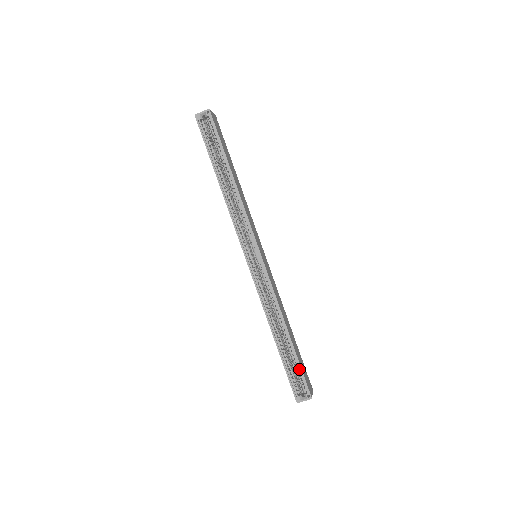
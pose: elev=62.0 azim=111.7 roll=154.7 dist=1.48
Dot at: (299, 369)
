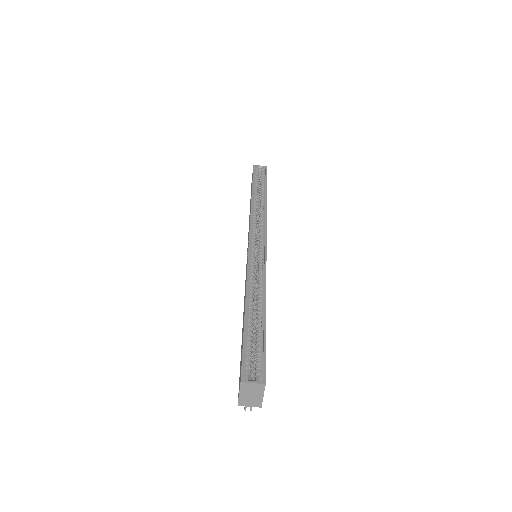
Dot at: (262, 347)
